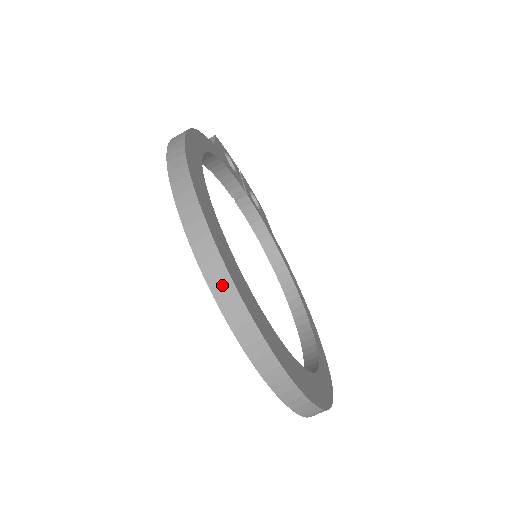
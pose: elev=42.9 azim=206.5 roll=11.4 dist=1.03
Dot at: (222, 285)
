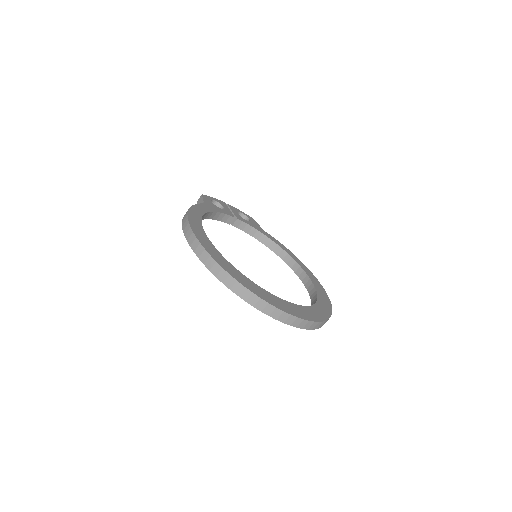
Dot at: (239, 289)
